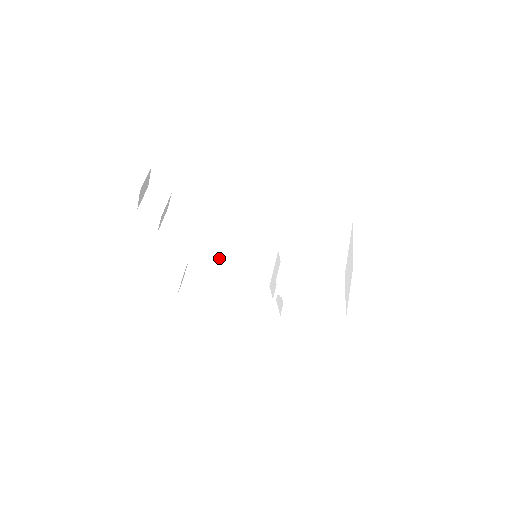
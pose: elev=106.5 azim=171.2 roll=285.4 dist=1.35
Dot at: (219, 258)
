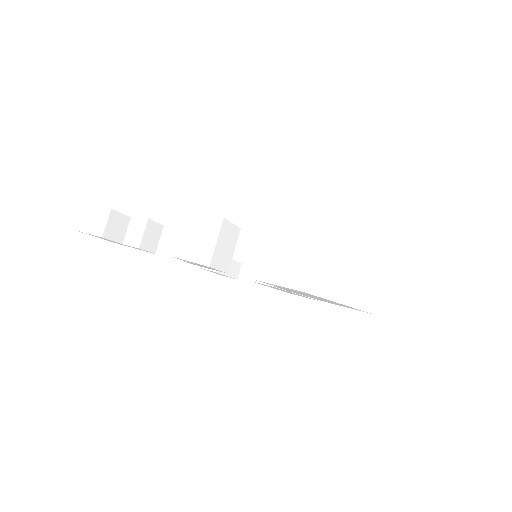
Dot at: occluded
